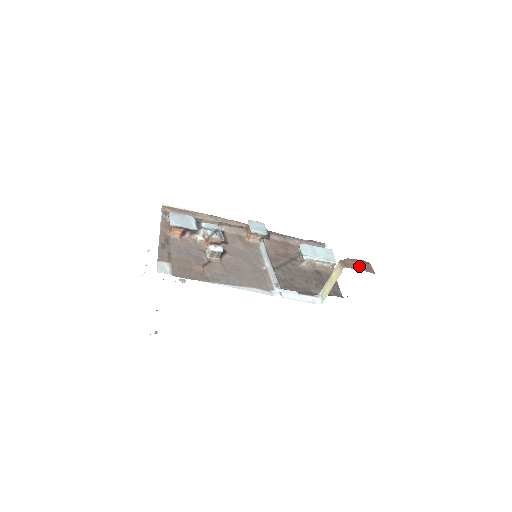
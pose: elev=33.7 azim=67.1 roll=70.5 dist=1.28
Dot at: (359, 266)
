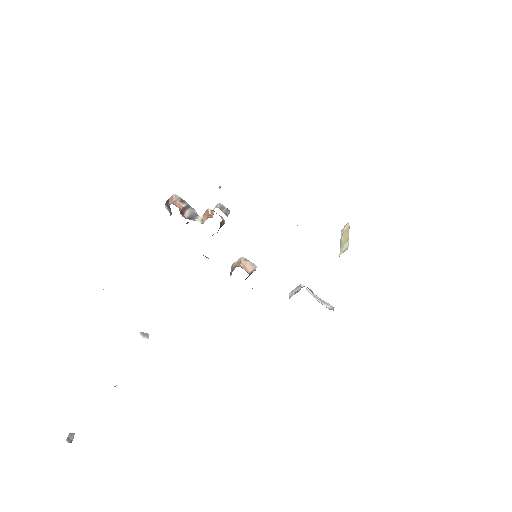
Dot at: occluded
